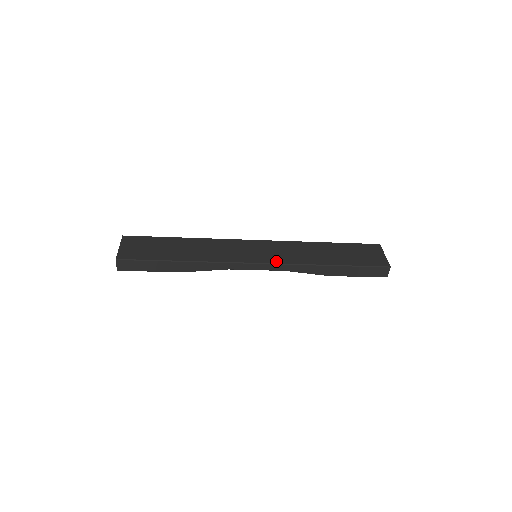
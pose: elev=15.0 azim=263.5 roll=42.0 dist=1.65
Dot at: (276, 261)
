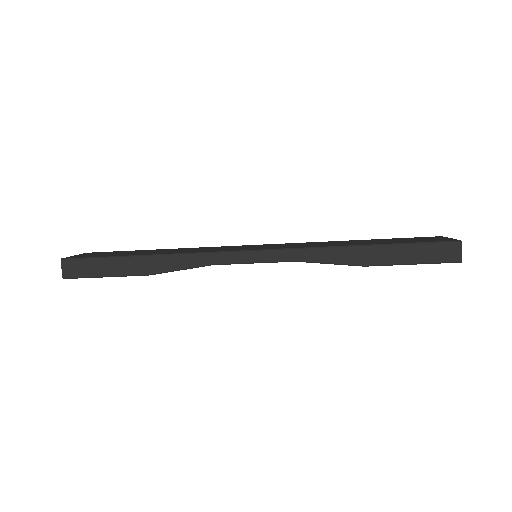
Dot at: (280, 248)
